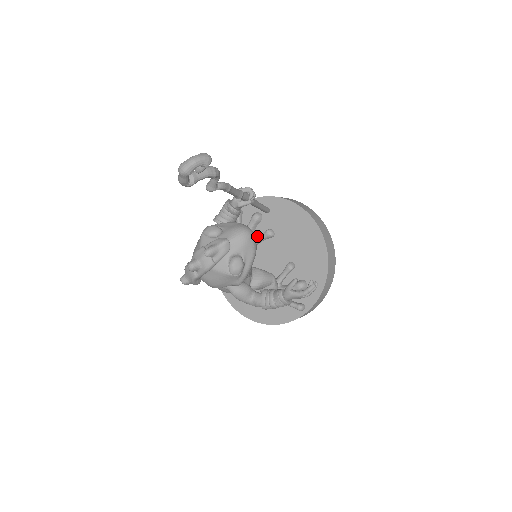
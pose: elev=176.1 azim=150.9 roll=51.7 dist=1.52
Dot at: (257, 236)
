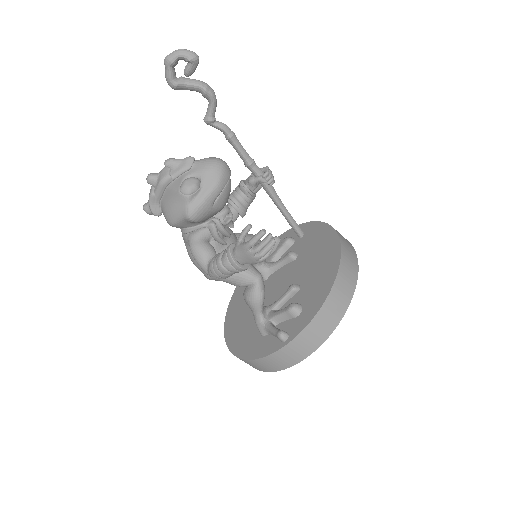
Dot at: (280, 259)
